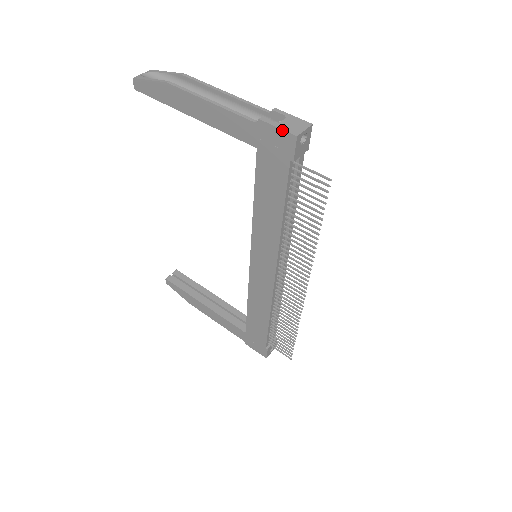
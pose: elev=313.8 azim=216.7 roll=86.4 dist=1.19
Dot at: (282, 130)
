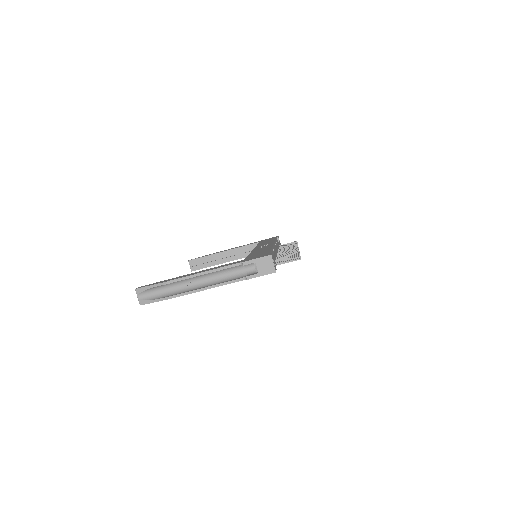
Dot at: occluded
